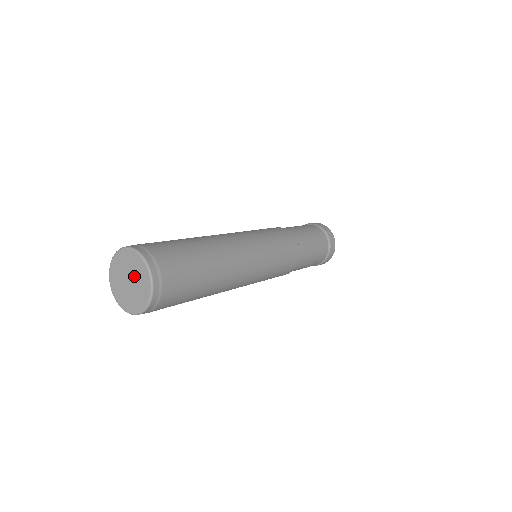
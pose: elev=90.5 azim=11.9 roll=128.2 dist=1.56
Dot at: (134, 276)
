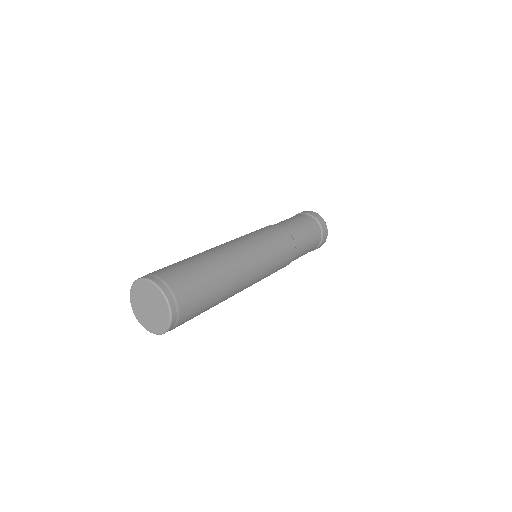
Dot at: (154, 304)
